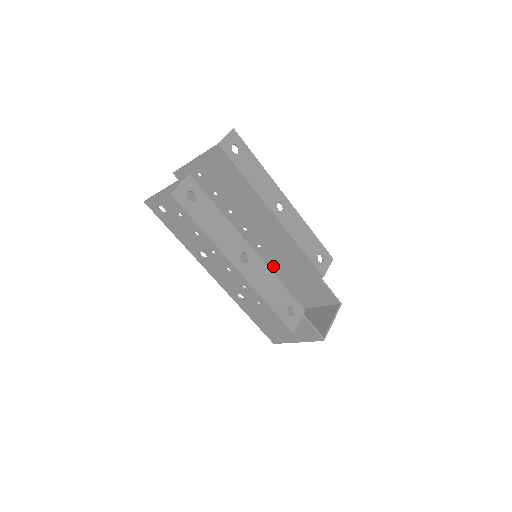
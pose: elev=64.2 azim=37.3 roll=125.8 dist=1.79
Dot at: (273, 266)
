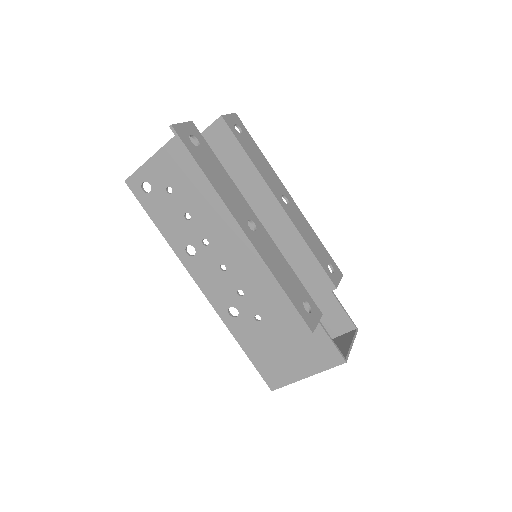
Dot at: occluded
